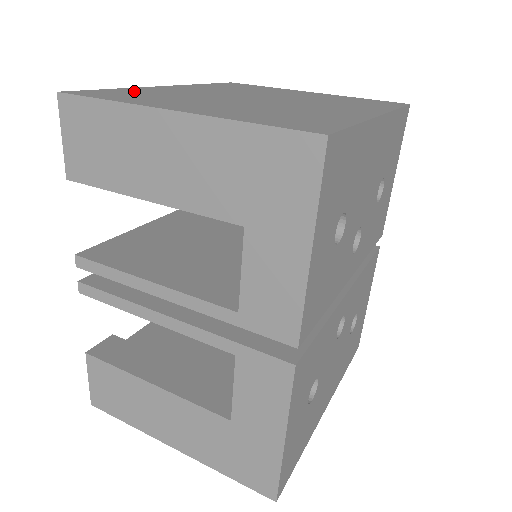
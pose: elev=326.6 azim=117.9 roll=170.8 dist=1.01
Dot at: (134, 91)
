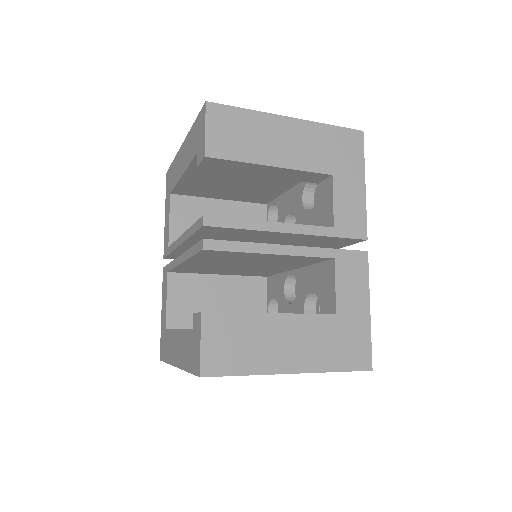
Dot at: occluded
